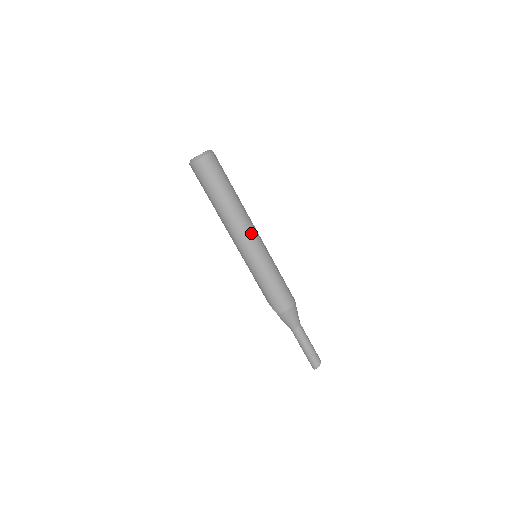
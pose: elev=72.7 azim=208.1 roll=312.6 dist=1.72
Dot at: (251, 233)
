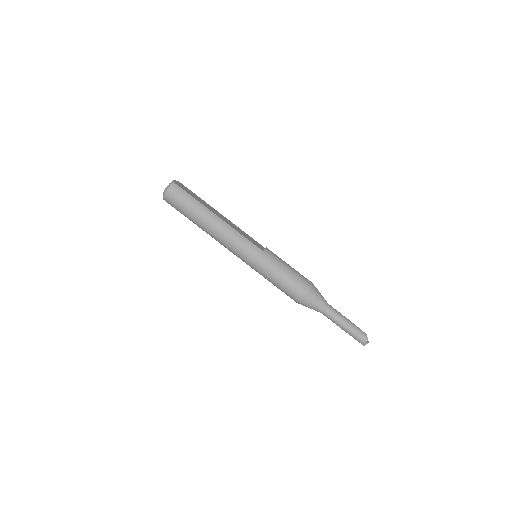
Dot at: (234, 243)
